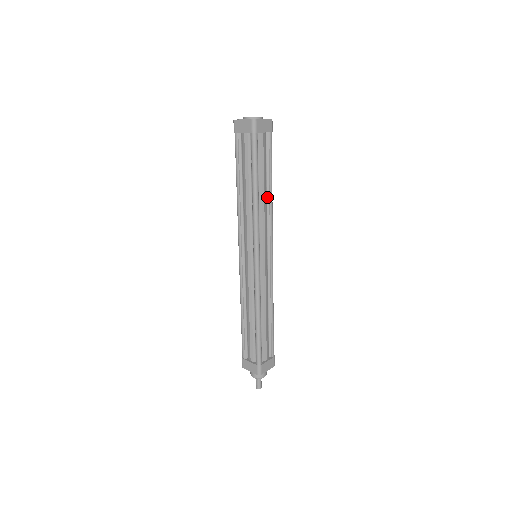
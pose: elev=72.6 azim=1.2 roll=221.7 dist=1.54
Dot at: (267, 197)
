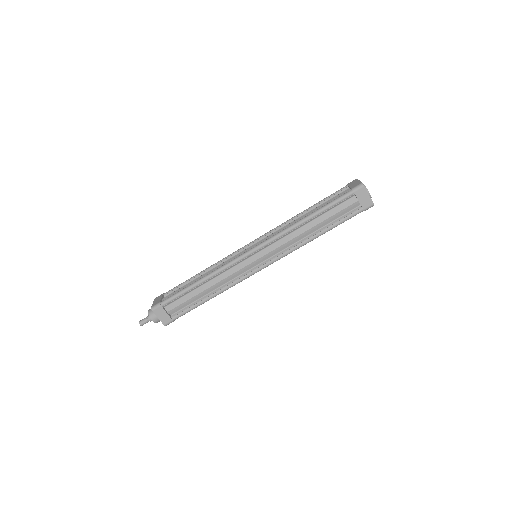
Dot at: (309, 236)
